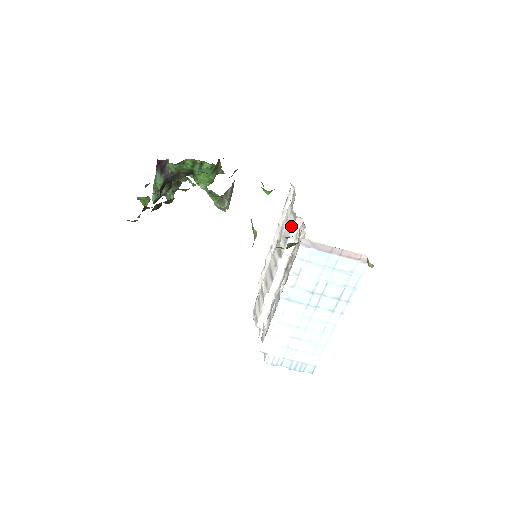
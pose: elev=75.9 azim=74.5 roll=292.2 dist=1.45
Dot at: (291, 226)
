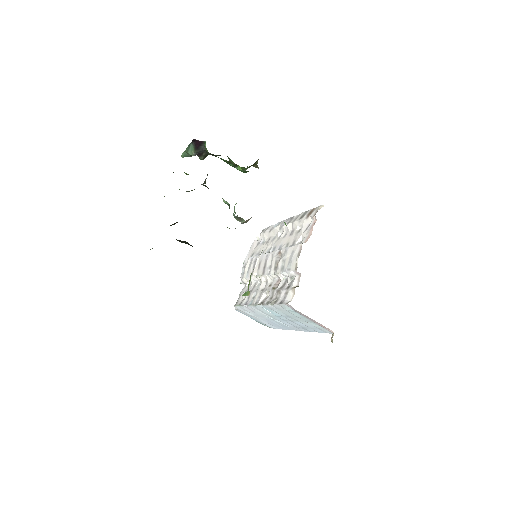
Dot at: (291, 267)
